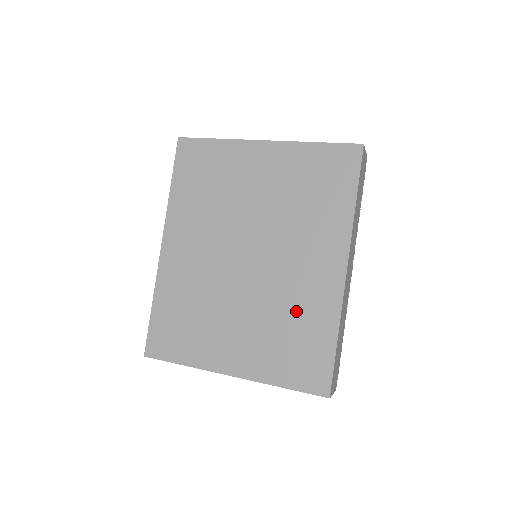
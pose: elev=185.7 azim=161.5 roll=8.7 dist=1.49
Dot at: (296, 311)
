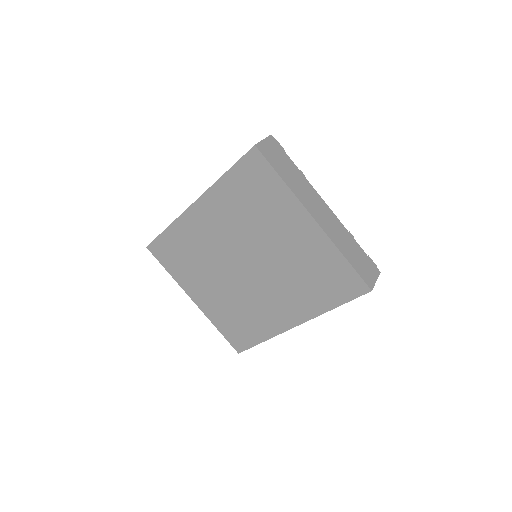
Dot at: (252, 314)
